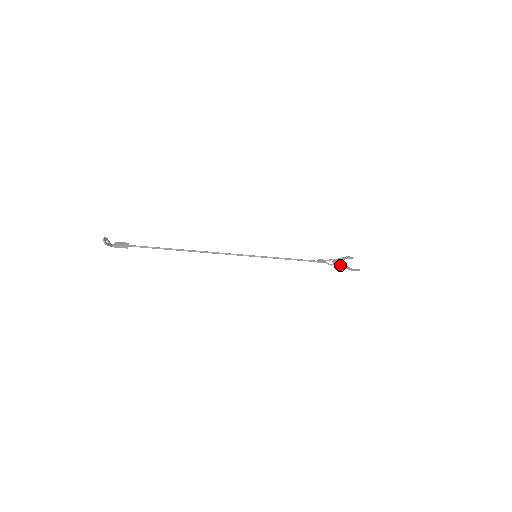
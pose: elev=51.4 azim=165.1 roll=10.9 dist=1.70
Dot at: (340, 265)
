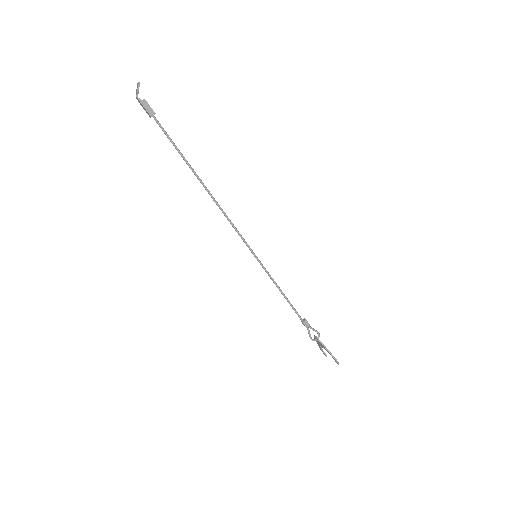
Dot at: (322, 343)
